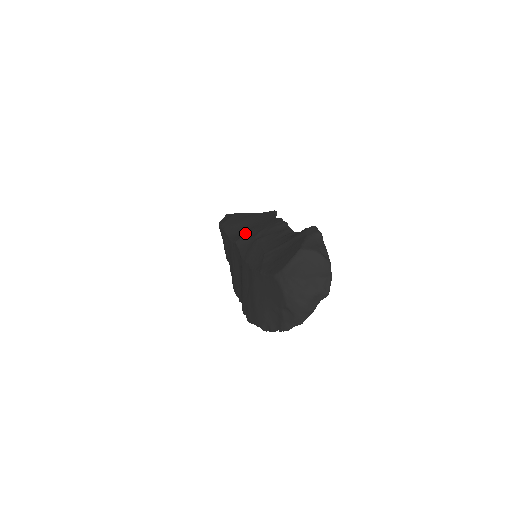
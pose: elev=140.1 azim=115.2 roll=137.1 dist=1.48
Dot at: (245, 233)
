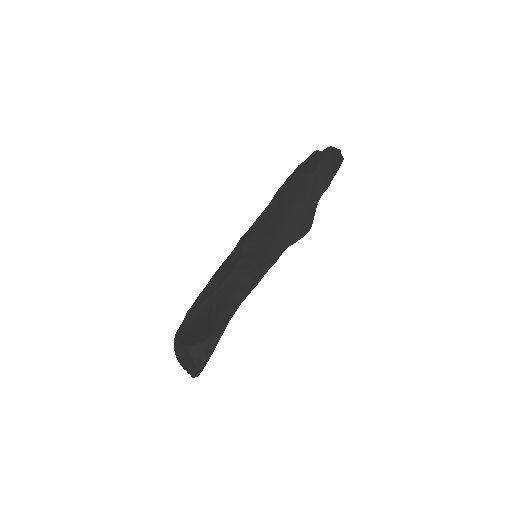
Dot at: (253, 237)
